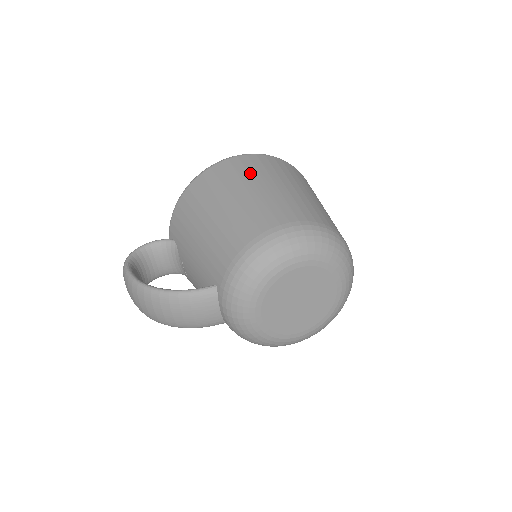
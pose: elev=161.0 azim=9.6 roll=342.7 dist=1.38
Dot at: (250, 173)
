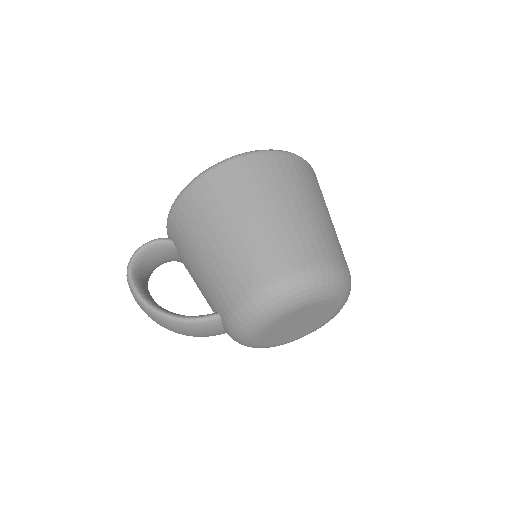
Dot at: (248, 190)
